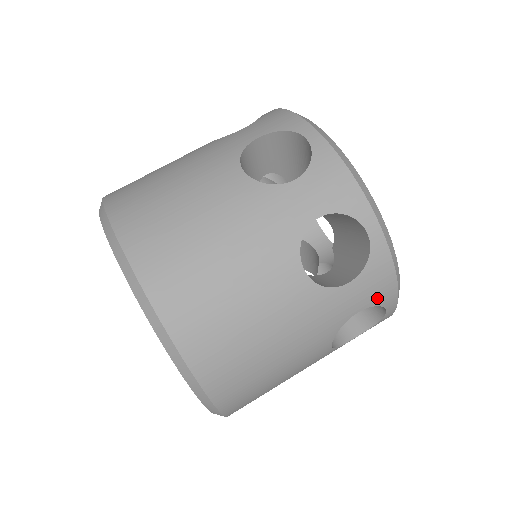
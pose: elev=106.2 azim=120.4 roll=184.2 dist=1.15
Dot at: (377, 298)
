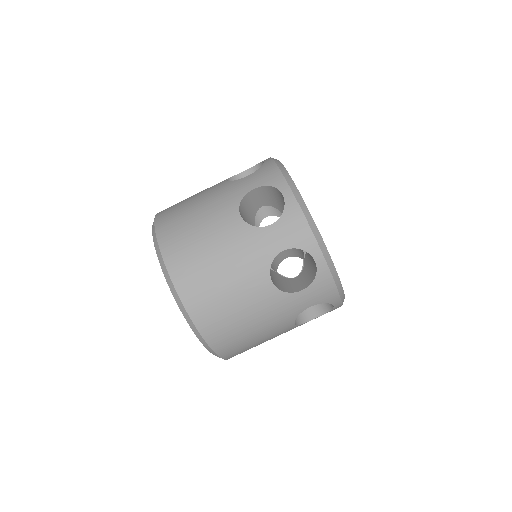
Dot at: occluded
